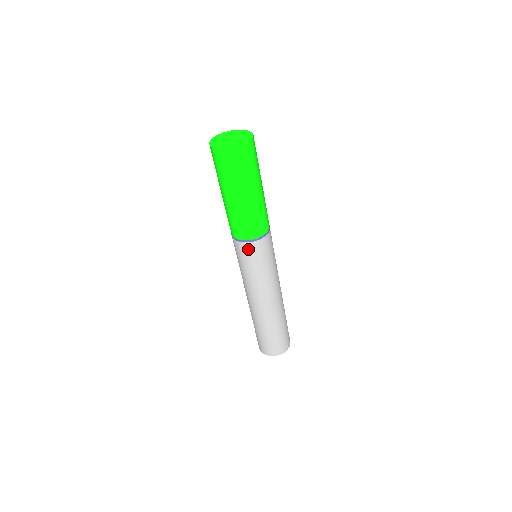
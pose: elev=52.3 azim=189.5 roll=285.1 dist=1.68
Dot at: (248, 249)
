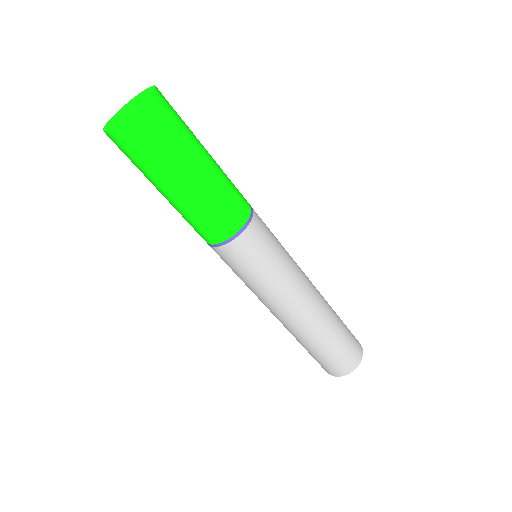
Dot at: (251, 239)
